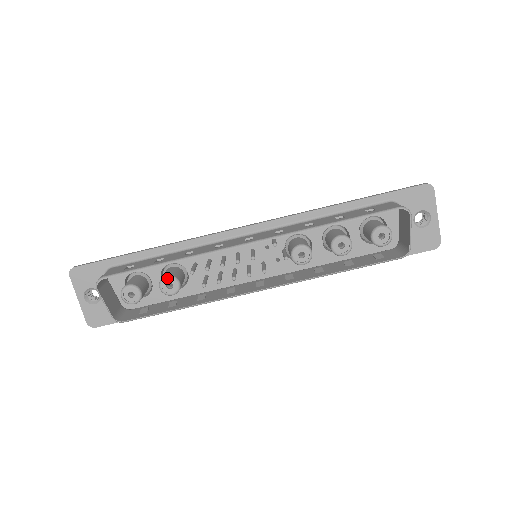
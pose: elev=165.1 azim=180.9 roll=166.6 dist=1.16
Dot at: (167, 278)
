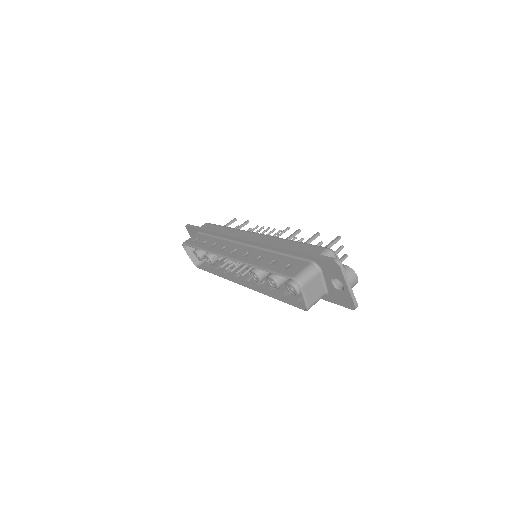
Dot at: (206, 256)
